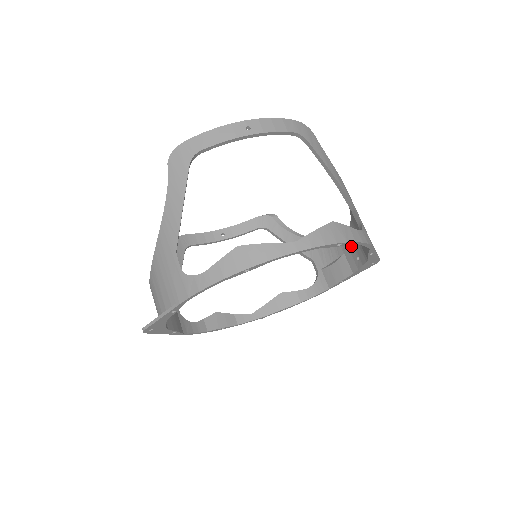
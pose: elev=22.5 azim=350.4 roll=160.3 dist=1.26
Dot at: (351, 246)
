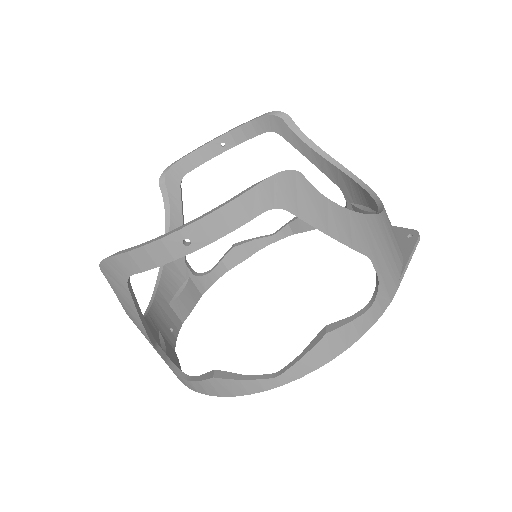
Dot at: occluded
